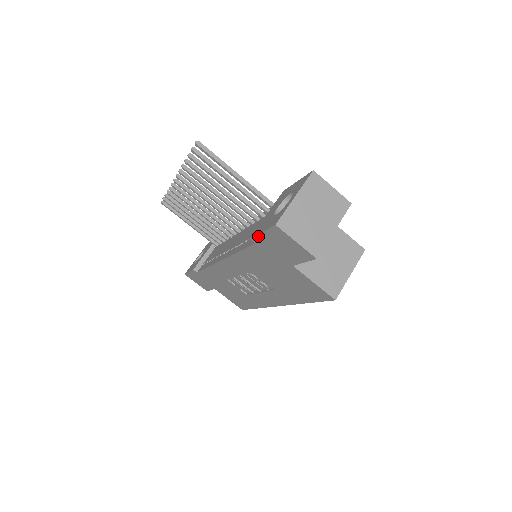
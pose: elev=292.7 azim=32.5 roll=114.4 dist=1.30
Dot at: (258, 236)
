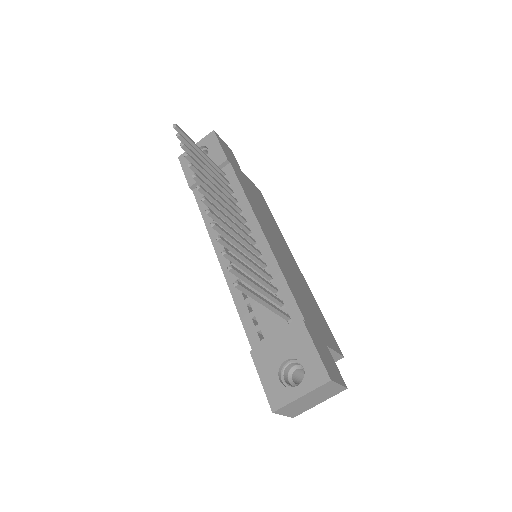
Dot at: (257, 370)
